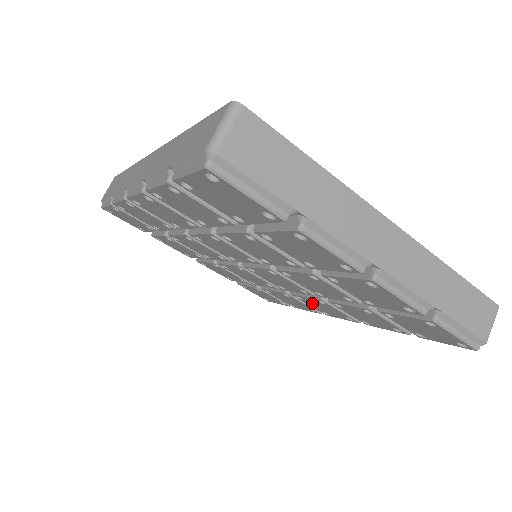
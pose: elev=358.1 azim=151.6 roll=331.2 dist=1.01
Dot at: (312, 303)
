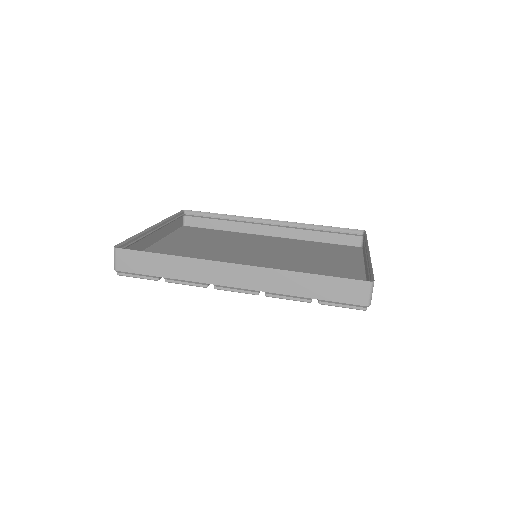
Dot at: occluded
